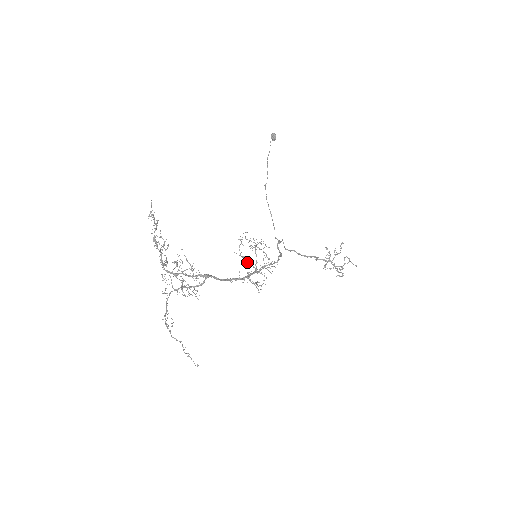
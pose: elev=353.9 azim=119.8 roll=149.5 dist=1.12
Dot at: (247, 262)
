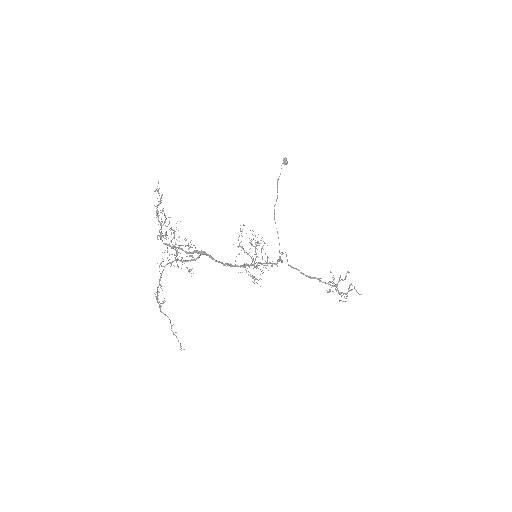
Dot at: (245, 252)
